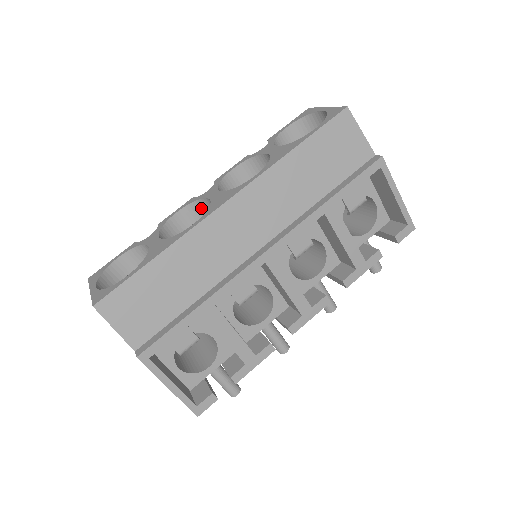
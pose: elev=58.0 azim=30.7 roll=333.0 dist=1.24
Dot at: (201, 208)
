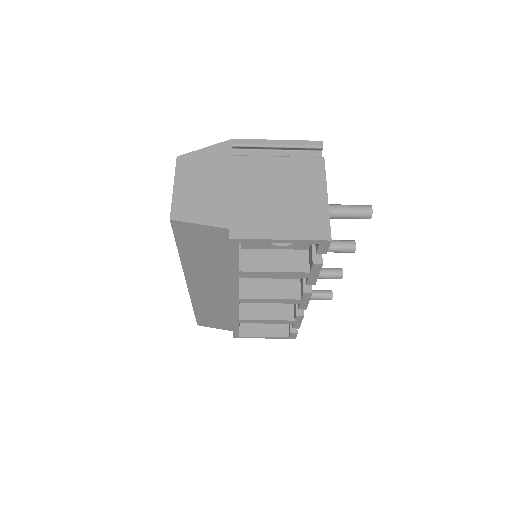
Dot at: occluded
